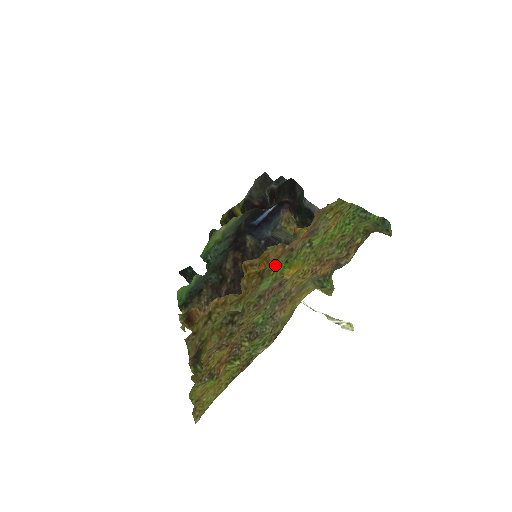
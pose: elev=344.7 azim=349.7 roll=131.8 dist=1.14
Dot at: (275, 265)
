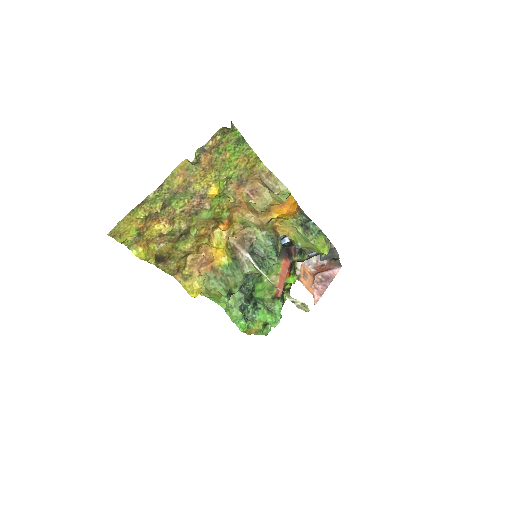
Dot at: (221, 209)
